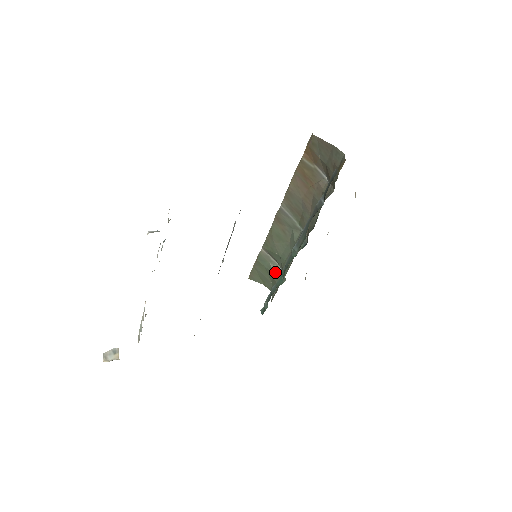
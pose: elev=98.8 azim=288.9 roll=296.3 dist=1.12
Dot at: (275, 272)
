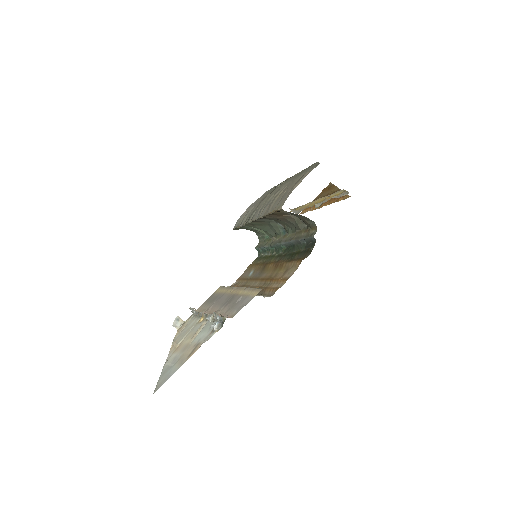
Dot at: (257, 230)
